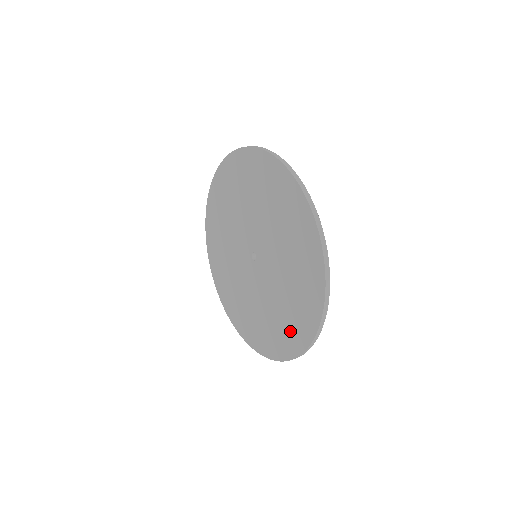
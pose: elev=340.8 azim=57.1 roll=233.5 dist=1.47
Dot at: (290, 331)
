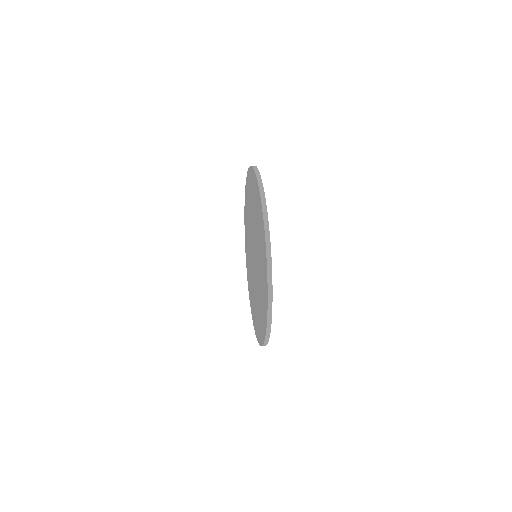
Dot at: (263, 311)
